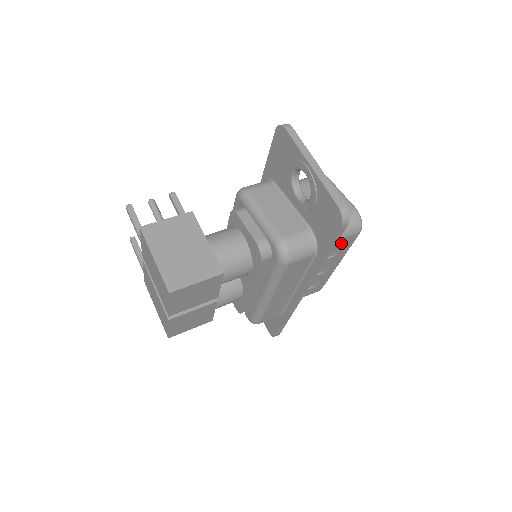
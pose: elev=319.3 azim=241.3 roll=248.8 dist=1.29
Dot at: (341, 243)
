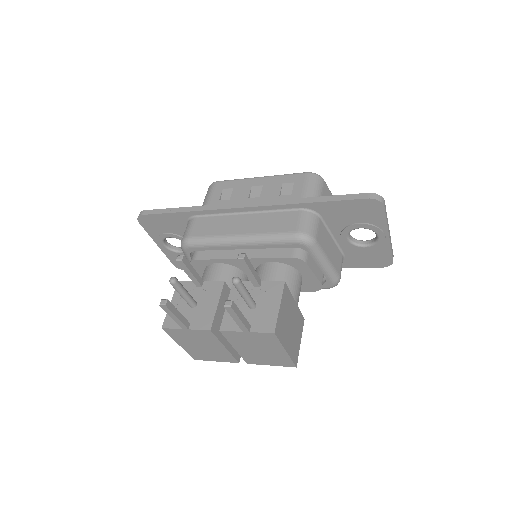
Dot at: occluded
